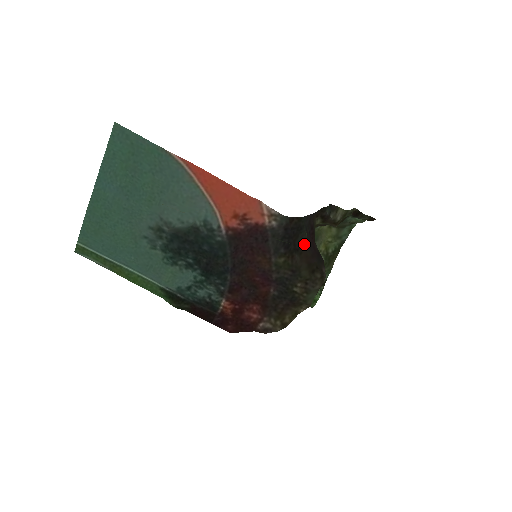
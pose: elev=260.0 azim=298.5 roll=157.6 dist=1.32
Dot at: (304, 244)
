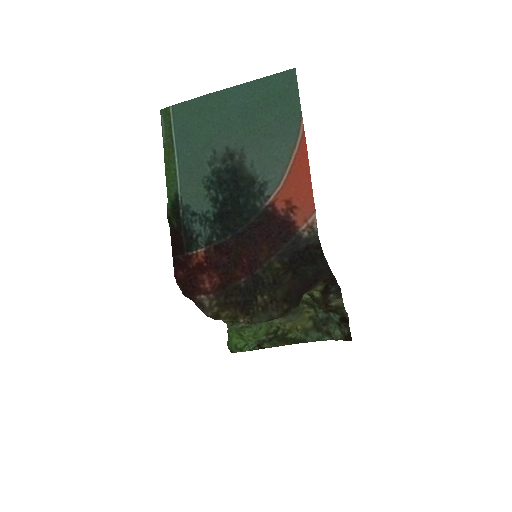
Dot at: (302, 276)
